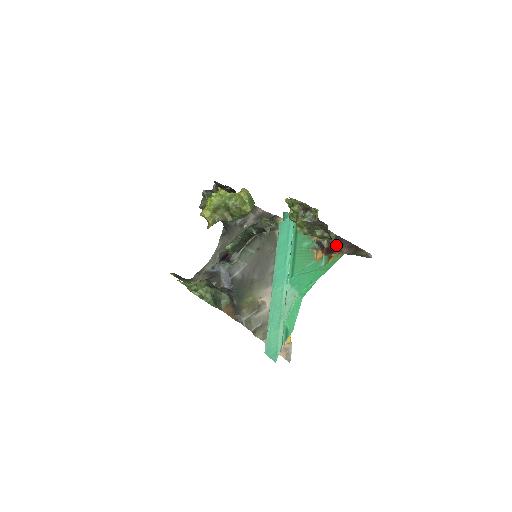
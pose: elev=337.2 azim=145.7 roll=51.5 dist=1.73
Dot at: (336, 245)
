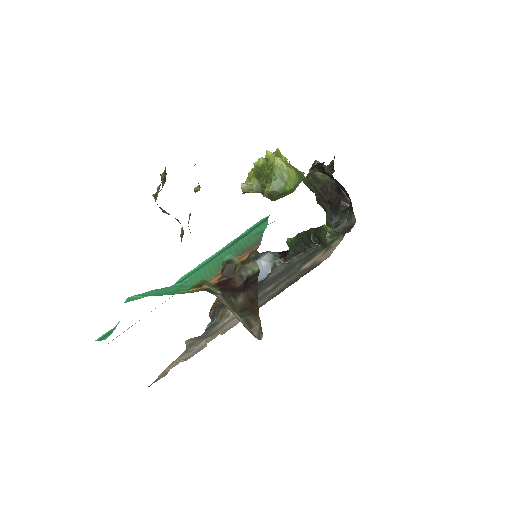
Dot at: (245, 284)
